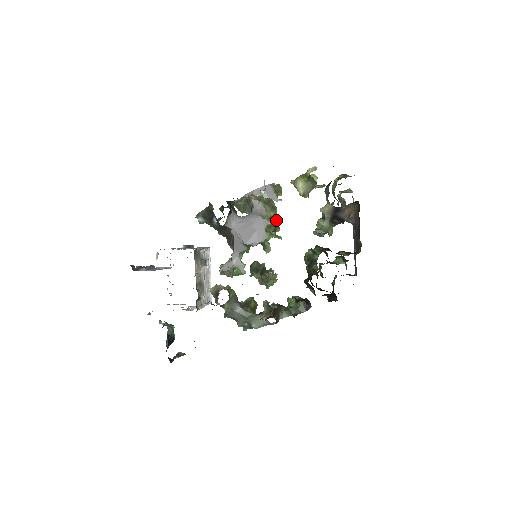
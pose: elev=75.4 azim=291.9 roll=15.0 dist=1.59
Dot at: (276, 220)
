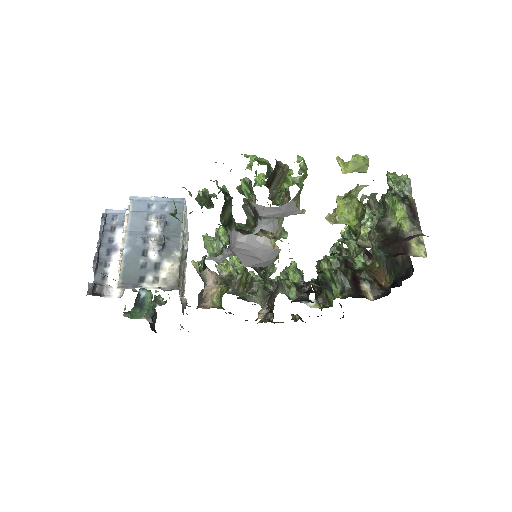
Dot at: (288, 192)
